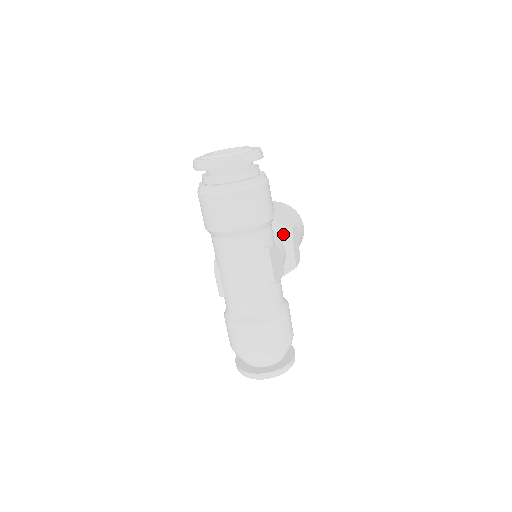
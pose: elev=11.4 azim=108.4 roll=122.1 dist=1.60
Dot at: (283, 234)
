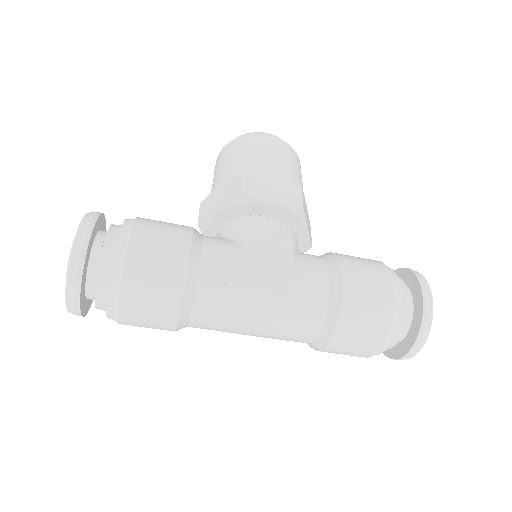
Dot at: (243, 208)
